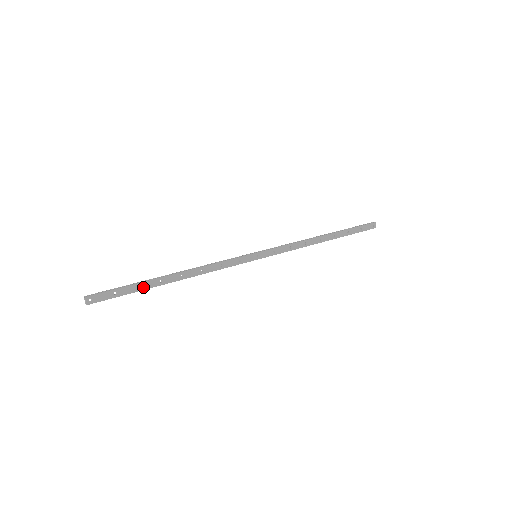
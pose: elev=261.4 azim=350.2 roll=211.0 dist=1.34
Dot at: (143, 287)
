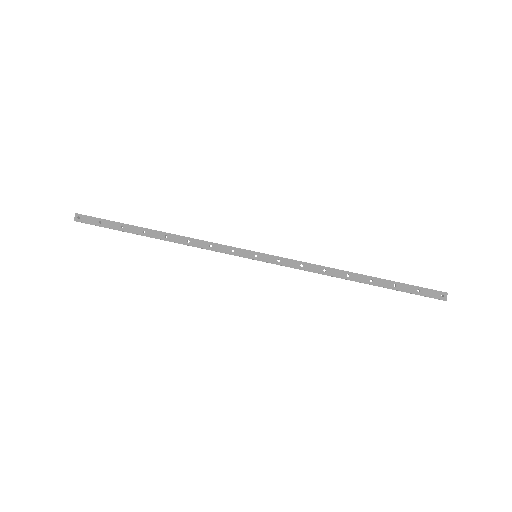
Dot at: (126, 229)
